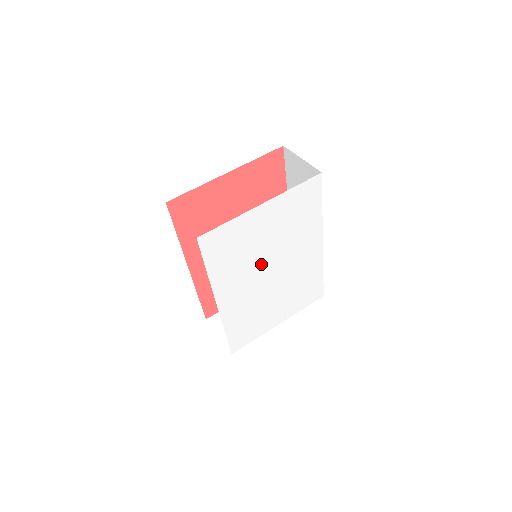
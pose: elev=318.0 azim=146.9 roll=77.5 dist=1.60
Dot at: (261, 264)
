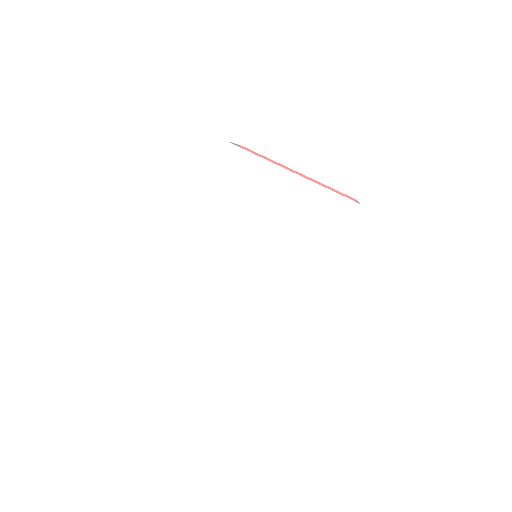
Dot at: (249, 238)
